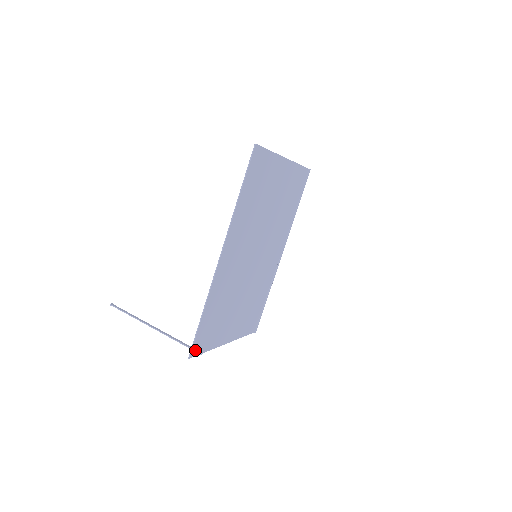
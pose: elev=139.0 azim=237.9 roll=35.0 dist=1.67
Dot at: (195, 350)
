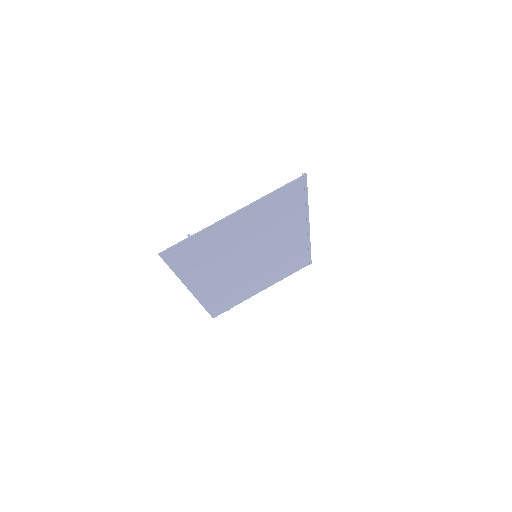
Dot at: (217, 314)
